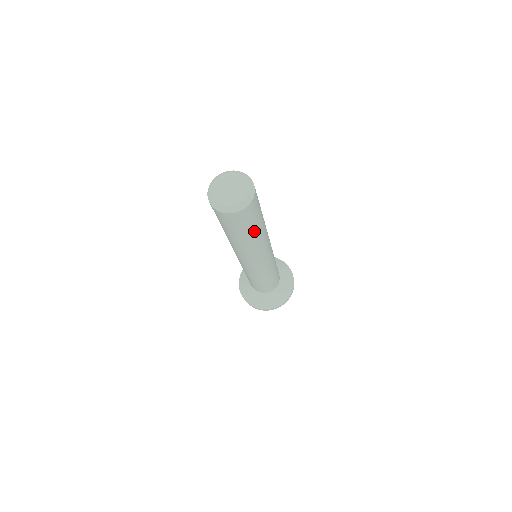
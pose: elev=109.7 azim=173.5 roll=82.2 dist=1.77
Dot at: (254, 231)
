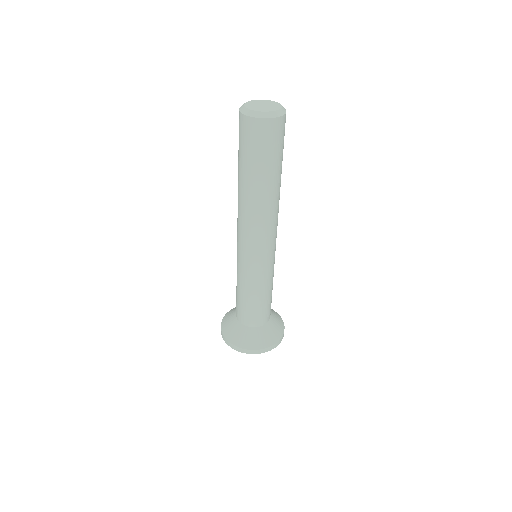
Dot at: (264, 173)
